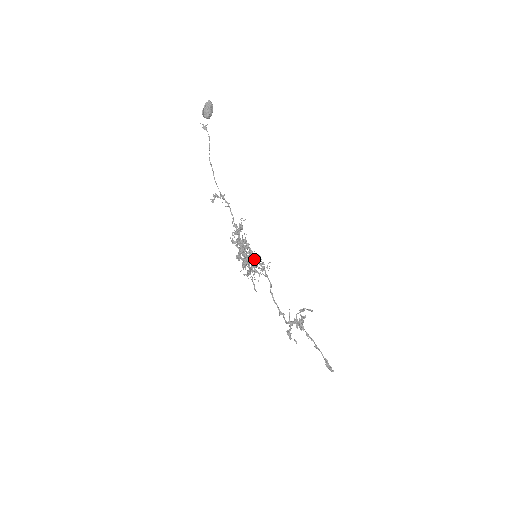
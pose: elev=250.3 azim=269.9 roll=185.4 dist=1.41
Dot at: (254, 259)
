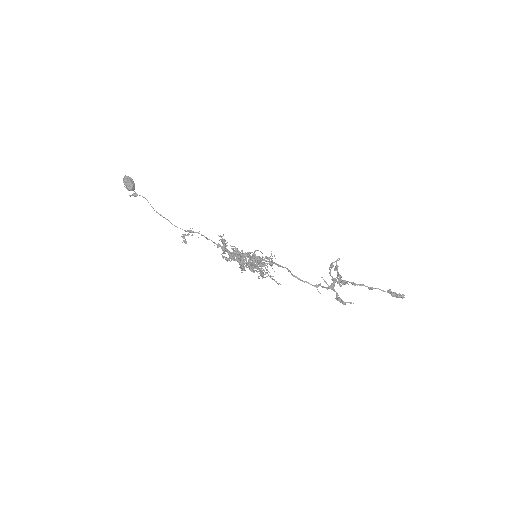
Dot at: (256, 257)
